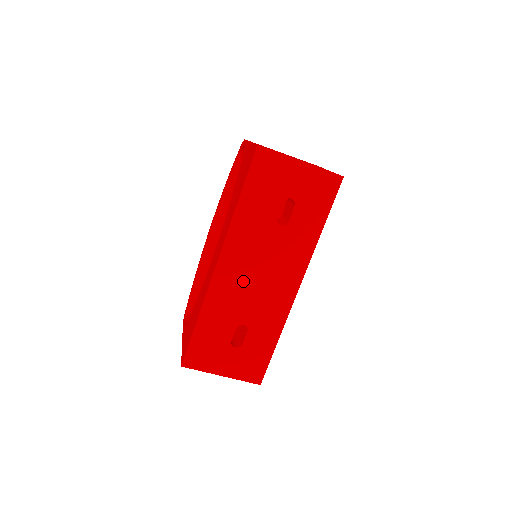
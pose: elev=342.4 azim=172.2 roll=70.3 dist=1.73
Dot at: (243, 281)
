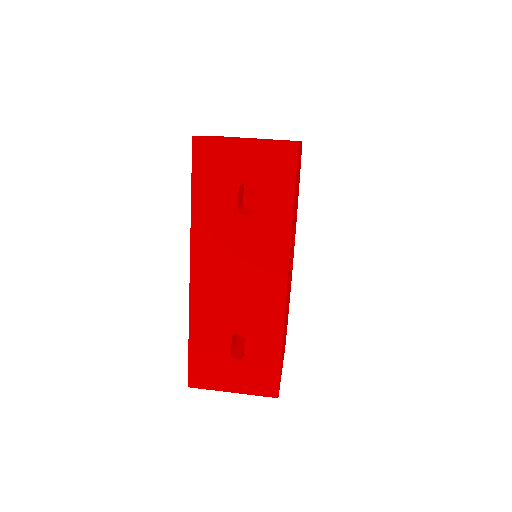
Dot at: (223, 285)
